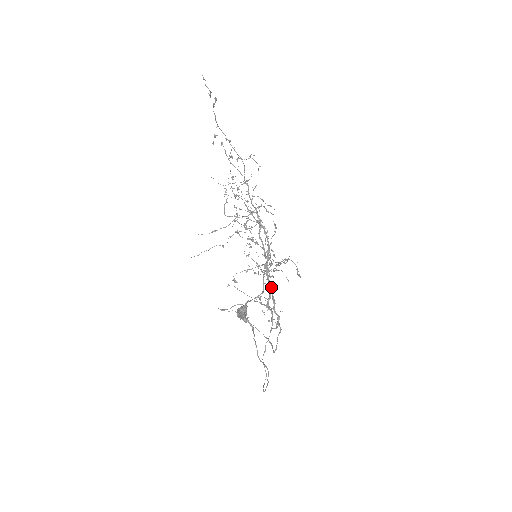
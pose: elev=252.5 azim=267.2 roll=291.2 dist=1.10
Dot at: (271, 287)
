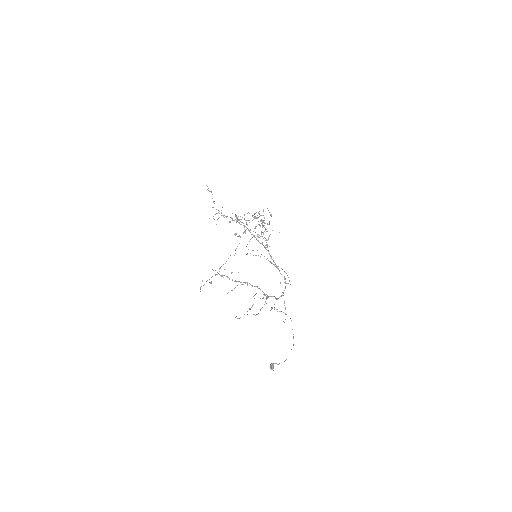
Dot at: occluded
